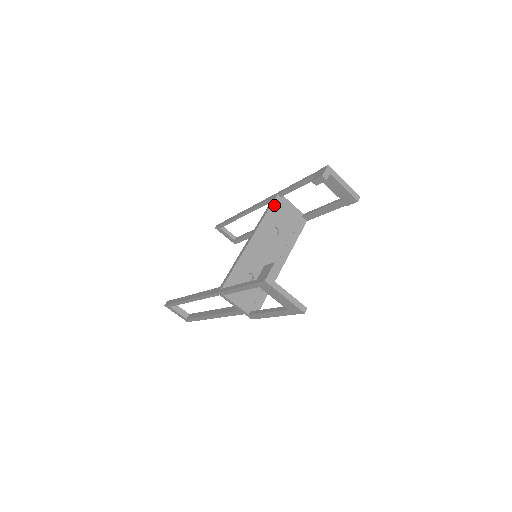
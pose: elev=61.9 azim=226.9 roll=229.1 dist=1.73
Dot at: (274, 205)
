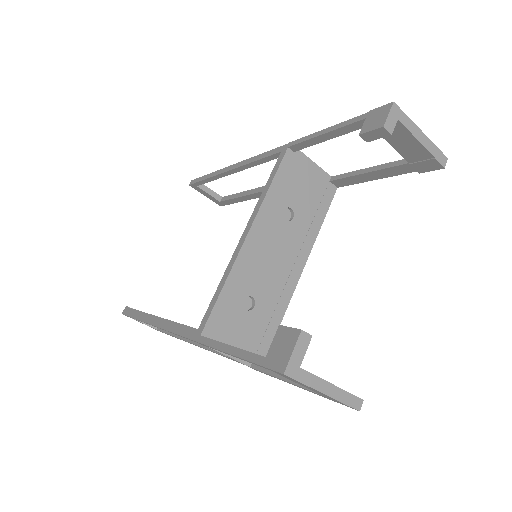
Dot at: (283, 168)
